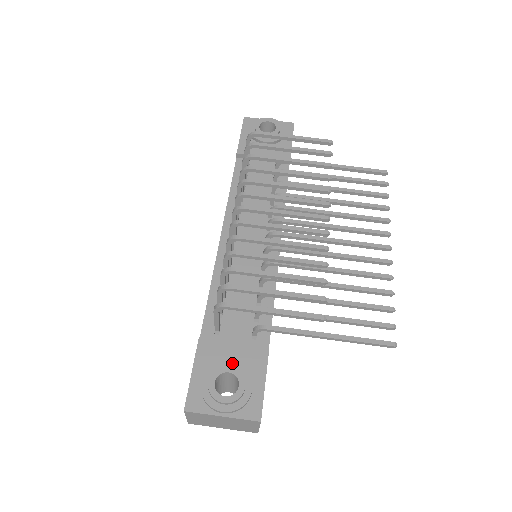
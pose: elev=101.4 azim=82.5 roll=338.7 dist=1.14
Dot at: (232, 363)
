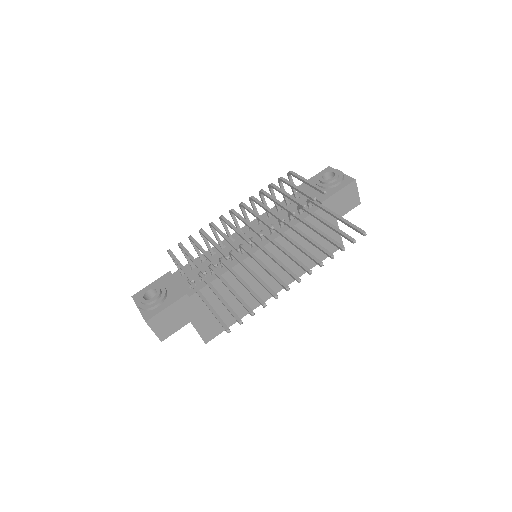
Dot at: (164, 289)
